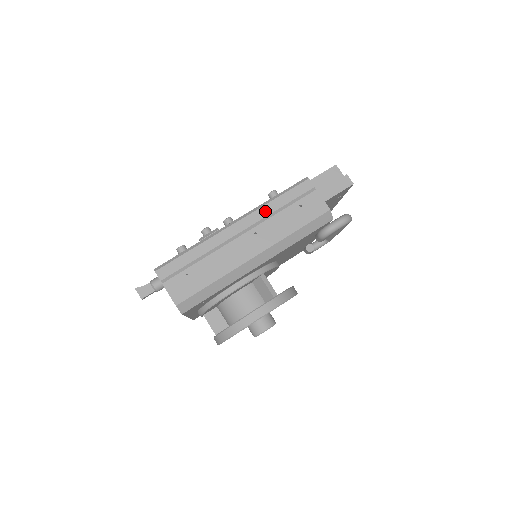
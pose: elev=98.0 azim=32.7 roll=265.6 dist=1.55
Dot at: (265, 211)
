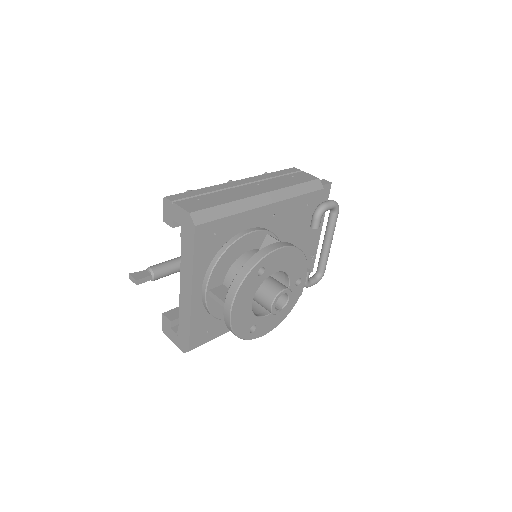
Dot at: (263, 177)
